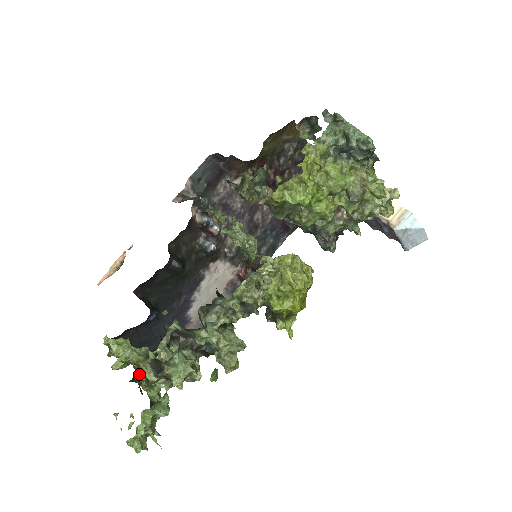
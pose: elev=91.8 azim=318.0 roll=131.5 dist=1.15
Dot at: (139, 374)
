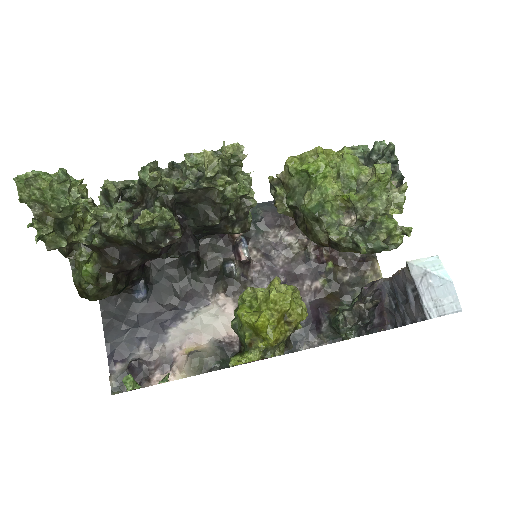
Dot at: (82, 191)
